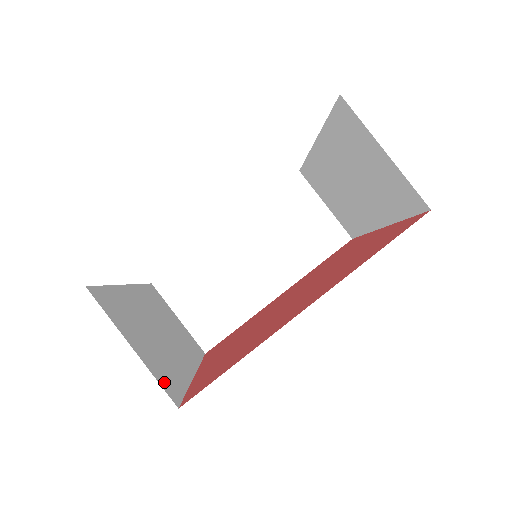
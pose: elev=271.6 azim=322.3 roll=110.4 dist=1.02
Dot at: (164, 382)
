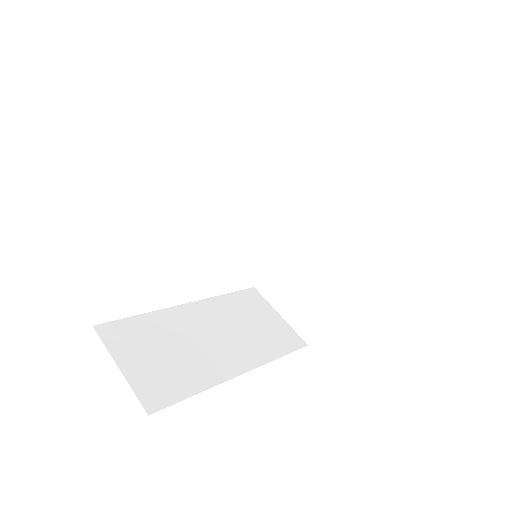
Dot at: occluded
